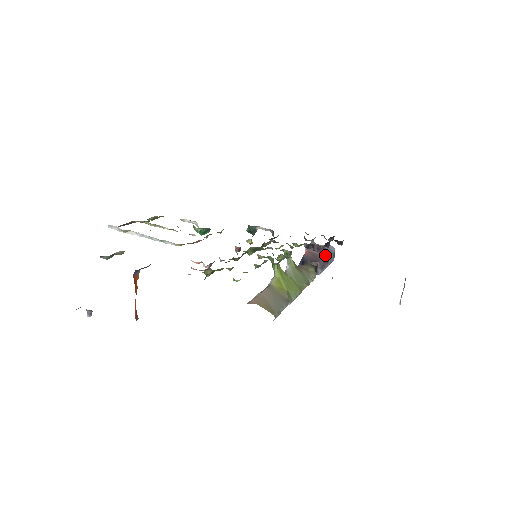
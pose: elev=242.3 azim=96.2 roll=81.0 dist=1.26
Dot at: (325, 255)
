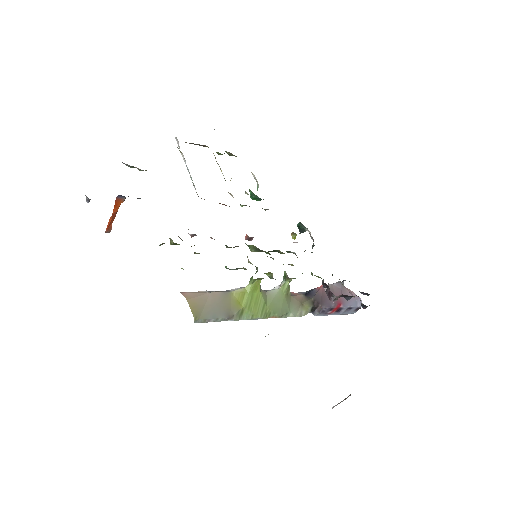
Dot at: (338, 304)
